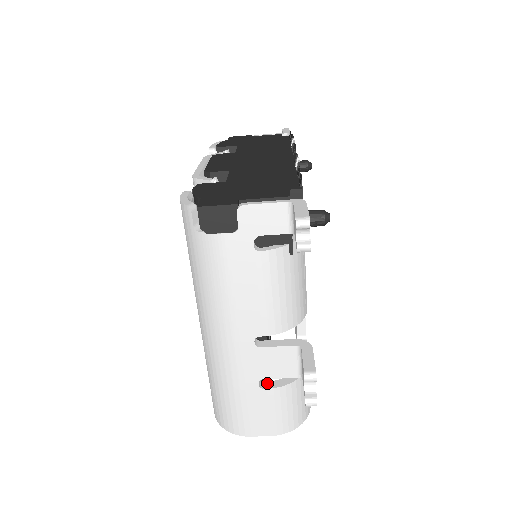
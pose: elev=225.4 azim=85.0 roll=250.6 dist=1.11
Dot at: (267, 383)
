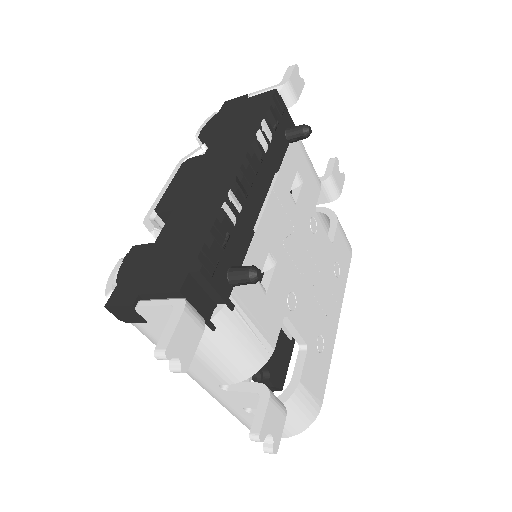
Dot at: occluded
